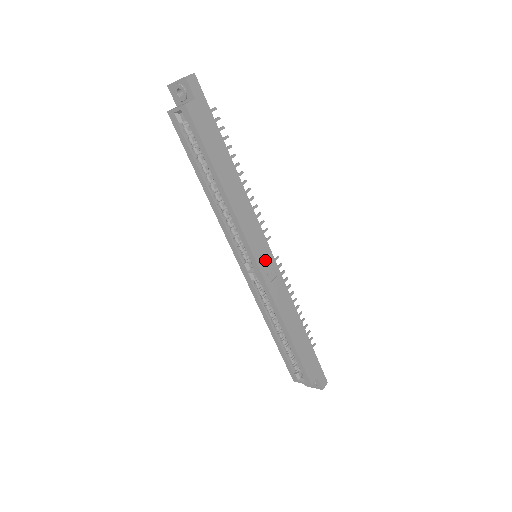
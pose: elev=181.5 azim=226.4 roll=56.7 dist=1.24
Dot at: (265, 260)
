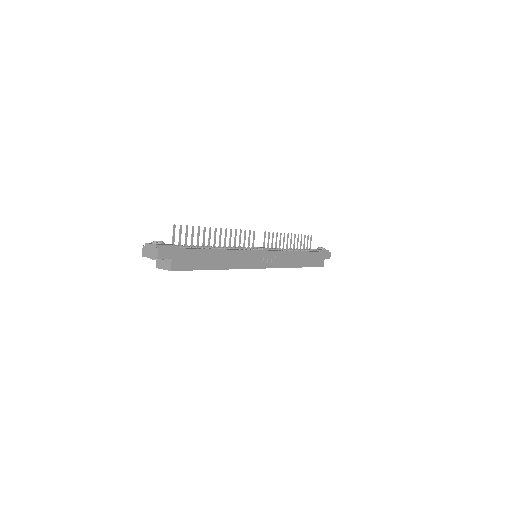
Dot at: (265, 259)
